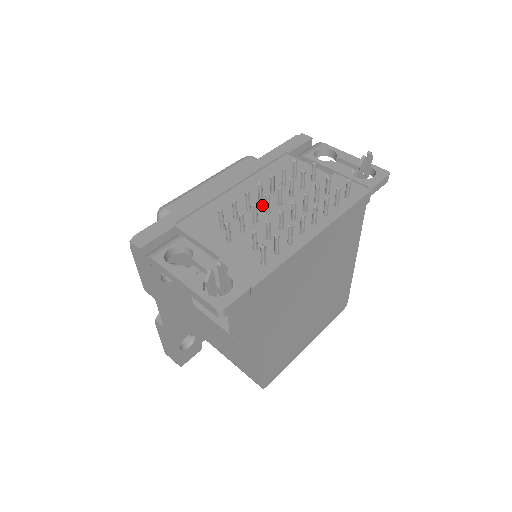
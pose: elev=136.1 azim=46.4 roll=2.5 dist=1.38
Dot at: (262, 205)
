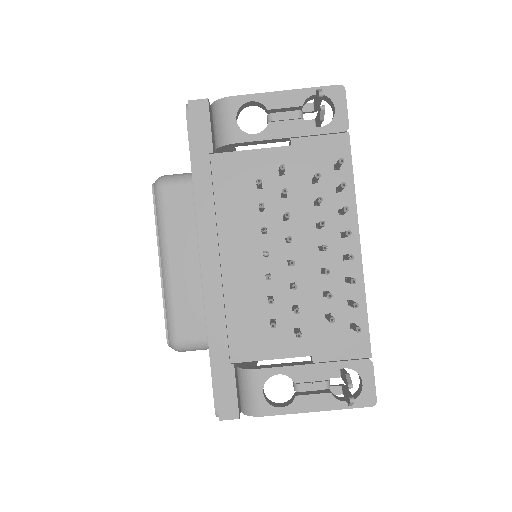
Dot at: (274, 259)
